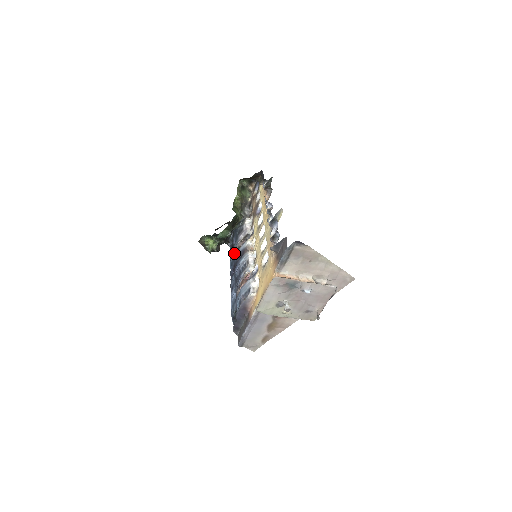
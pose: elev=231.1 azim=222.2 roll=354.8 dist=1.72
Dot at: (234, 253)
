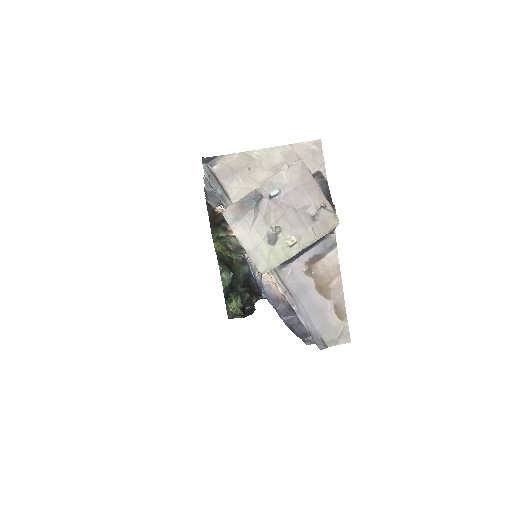
Dot at: occluded
